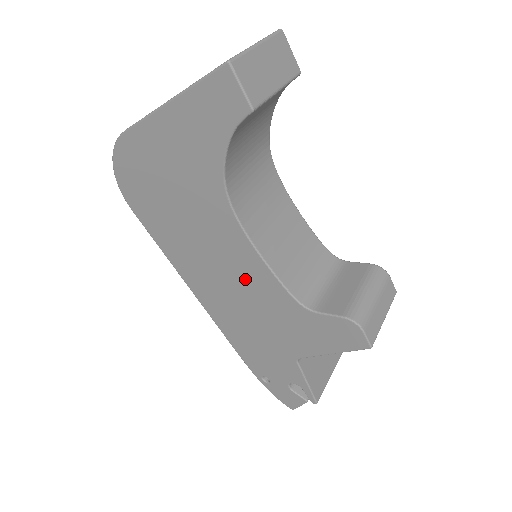
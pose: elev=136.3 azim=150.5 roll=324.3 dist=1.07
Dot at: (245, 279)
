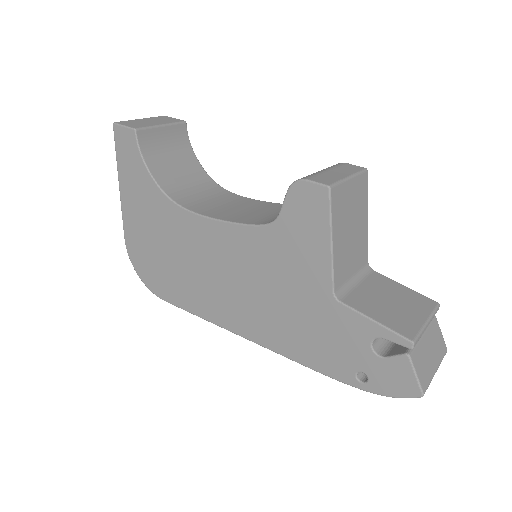
Dot at: (234, 259)
